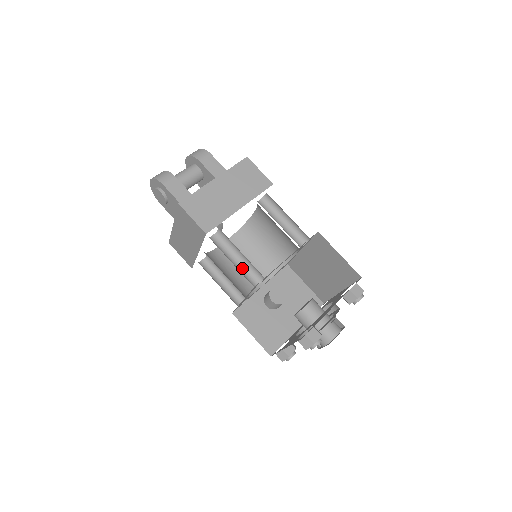
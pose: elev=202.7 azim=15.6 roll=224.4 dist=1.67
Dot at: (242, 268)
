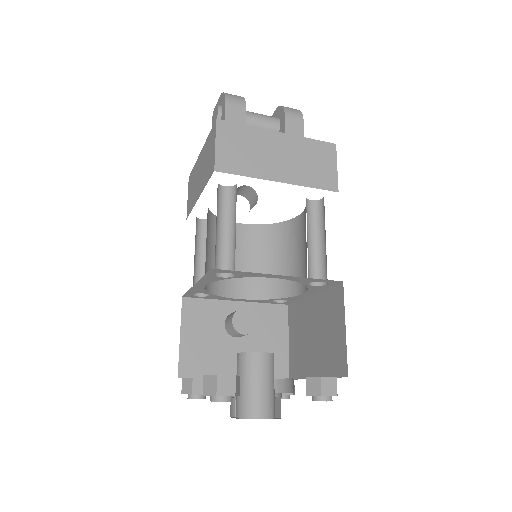
Dot at: (223, 245)
